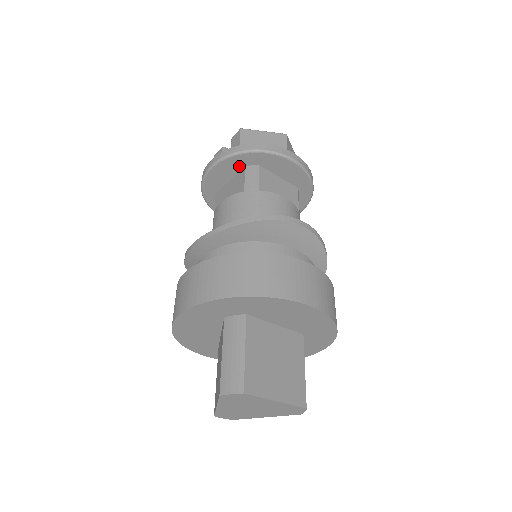
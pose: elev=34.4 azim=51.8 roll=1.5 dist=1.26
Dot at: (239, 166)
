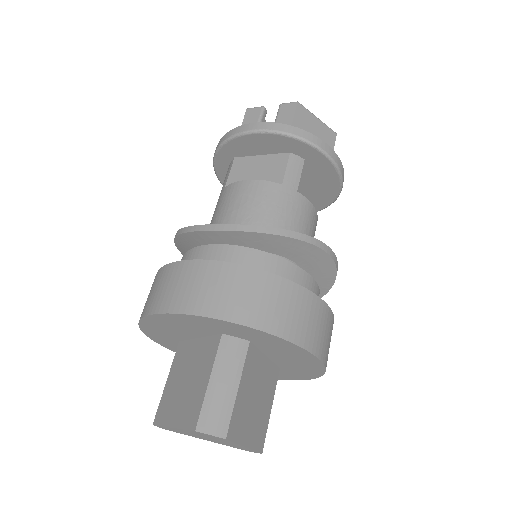
Dot at: (283, 148)
